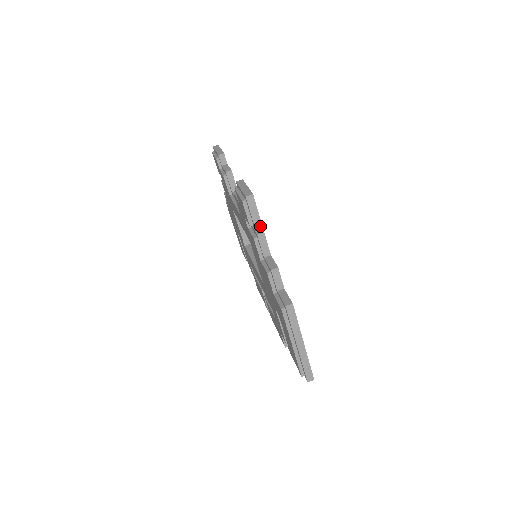
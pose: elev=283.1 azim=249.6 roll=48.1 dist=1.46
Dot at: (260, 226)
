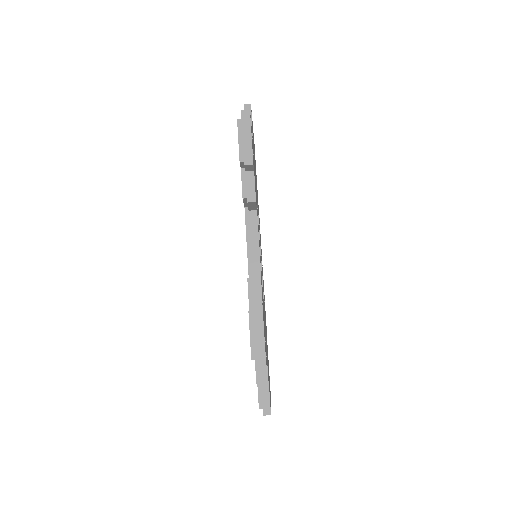
Dot at: occluded
